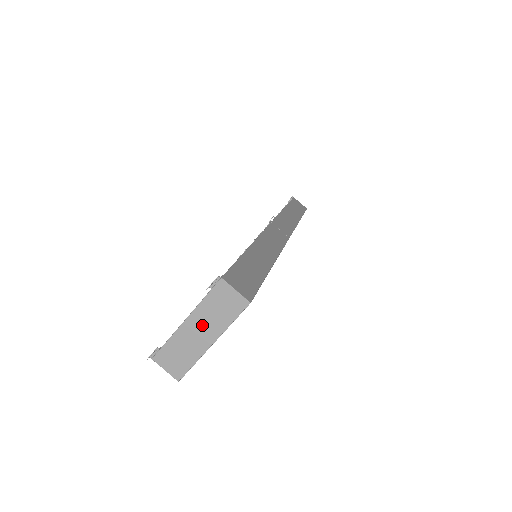
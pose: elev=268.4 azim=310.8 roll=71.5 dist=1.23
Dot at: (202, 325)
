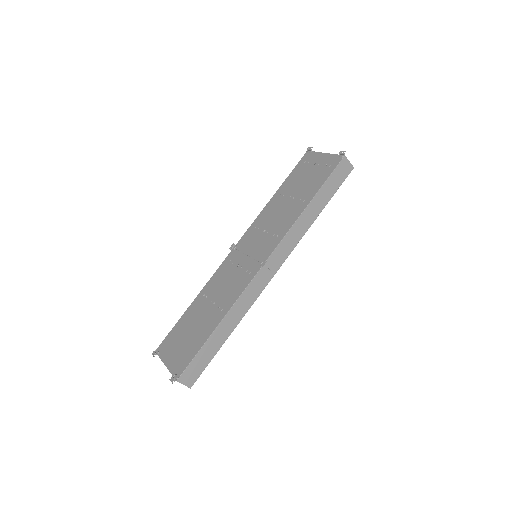
Dot at: occluded
